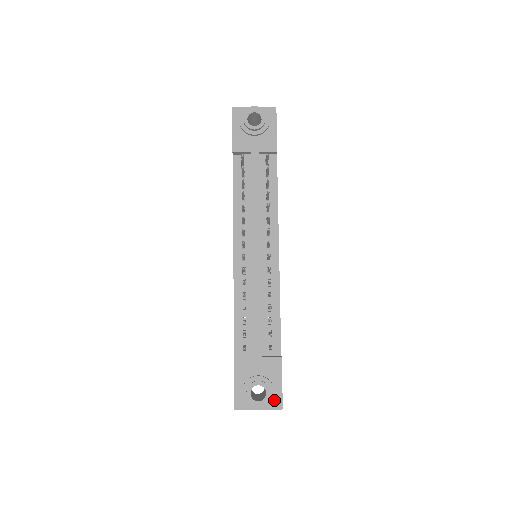
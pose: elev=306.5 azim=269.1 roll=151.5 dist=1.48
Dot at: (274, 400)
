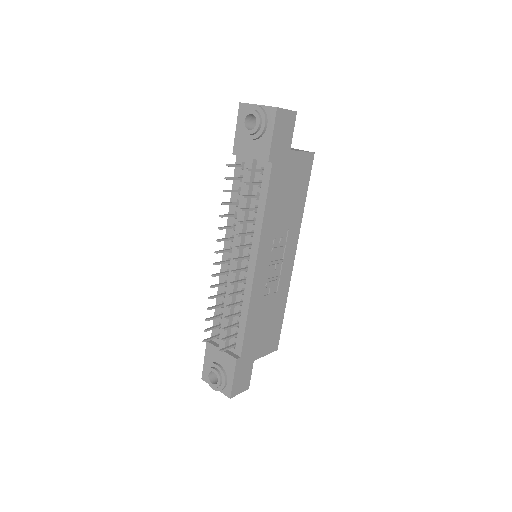
Dot at: (226, 388)
